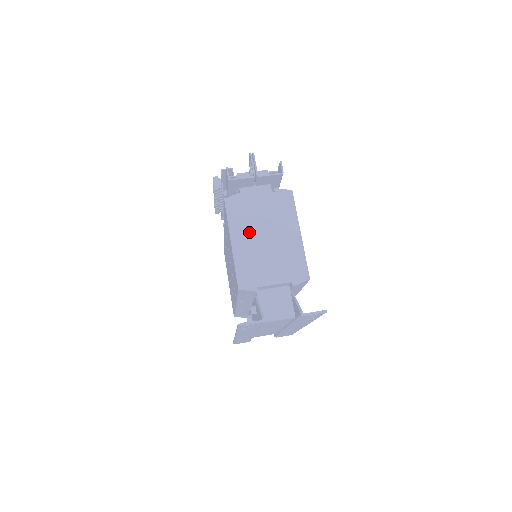
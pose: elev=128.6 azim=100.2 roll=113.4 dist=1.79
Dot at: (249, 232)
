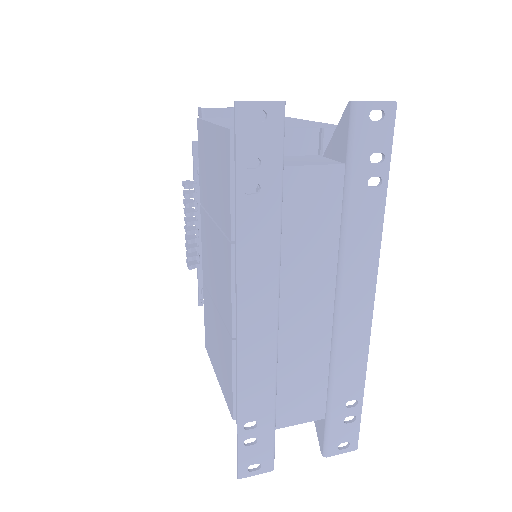
Dot at: occluded
